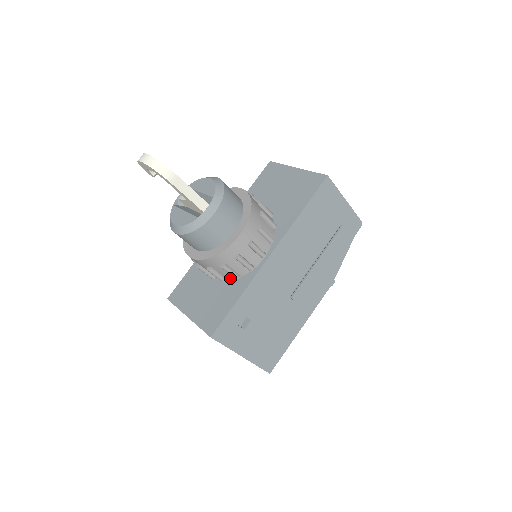
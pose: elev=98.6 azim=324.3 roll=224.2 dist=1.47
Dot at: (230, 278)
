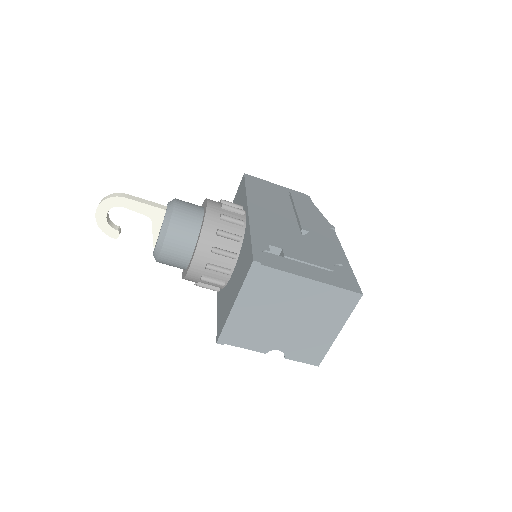
Dot at: (237, 248)
